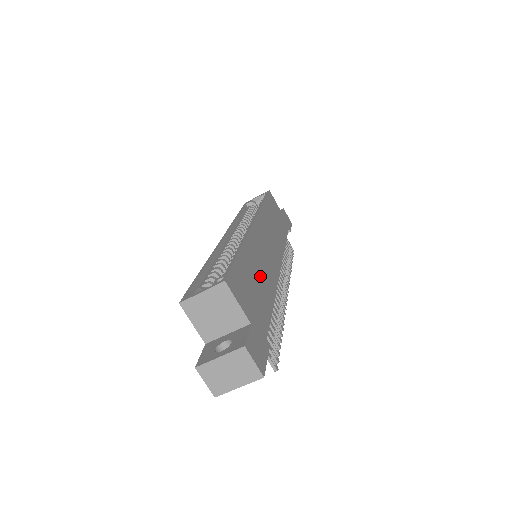
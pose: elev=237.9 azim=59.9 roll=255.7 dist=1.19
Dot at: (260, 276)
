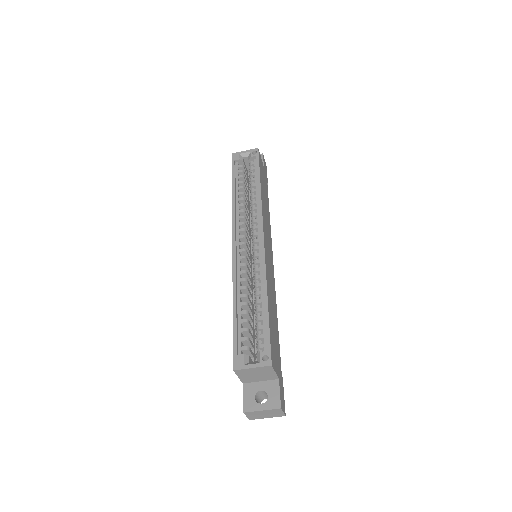
Dot at: (273, 310)
